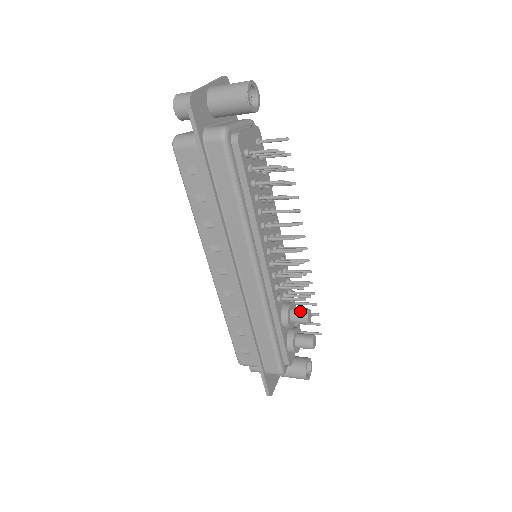
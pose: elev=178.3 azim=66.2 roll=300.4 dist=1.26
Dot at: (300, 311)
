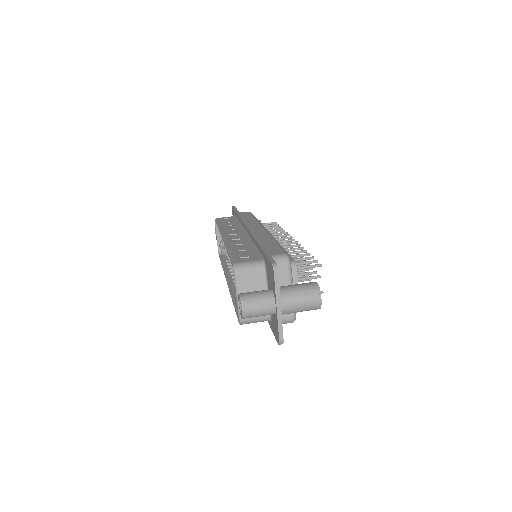
Dot at: occluded
